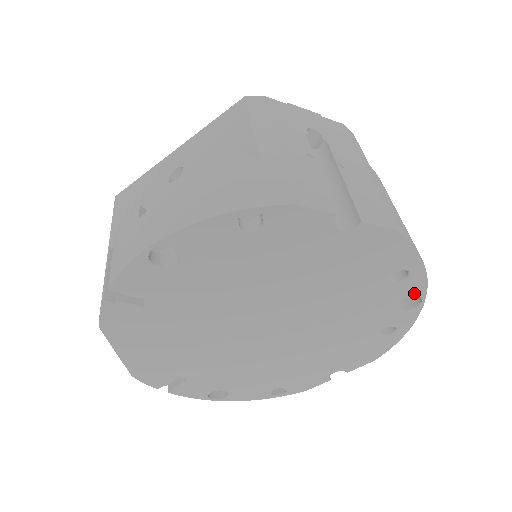
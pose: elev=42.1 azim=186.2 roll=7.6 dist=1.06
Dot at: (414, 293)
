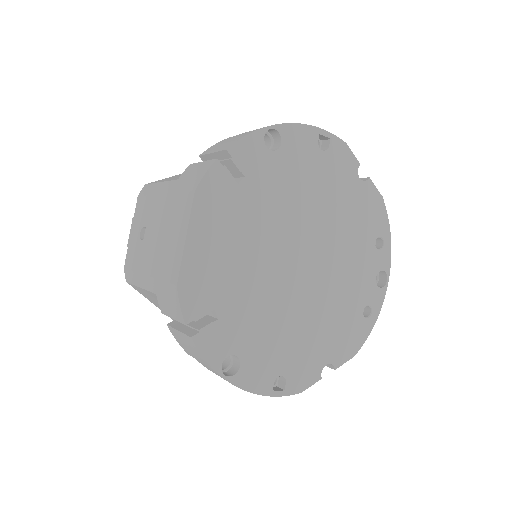
Dot at: (384, 268)
